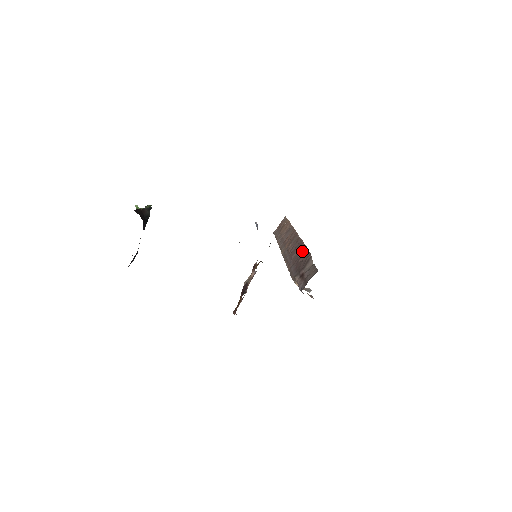
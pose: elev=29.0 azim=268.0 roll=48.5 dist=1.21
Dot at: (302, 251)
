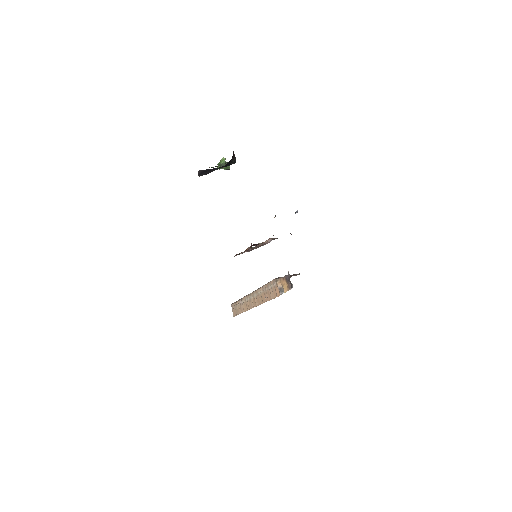
Dot at: occluded
